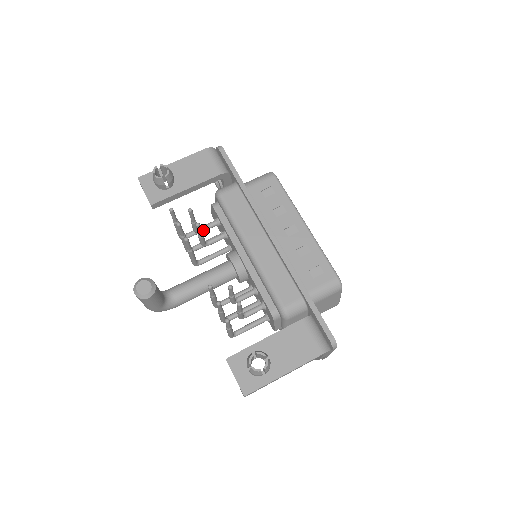
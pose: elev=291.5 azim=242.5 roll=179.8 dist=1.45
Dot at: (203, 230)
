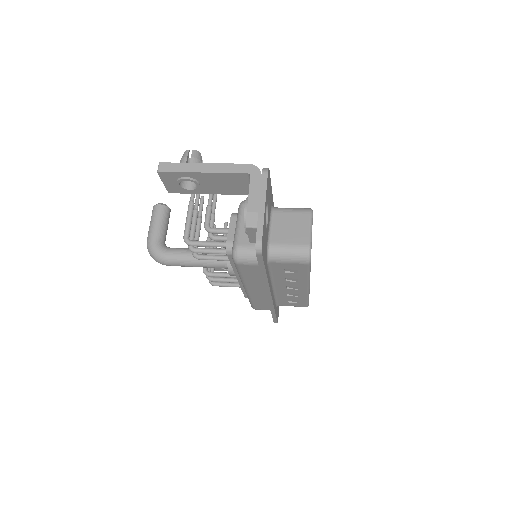
Dot at: occluded
